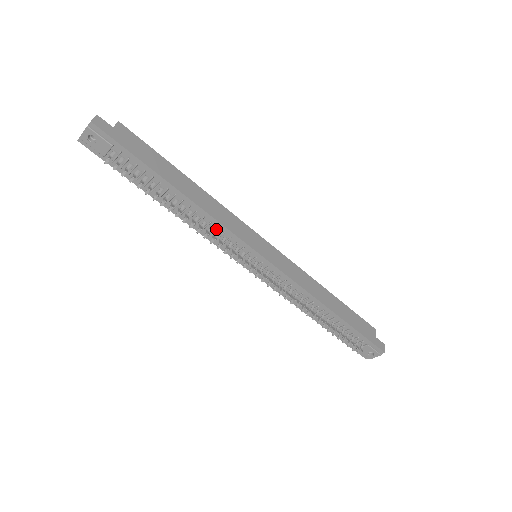
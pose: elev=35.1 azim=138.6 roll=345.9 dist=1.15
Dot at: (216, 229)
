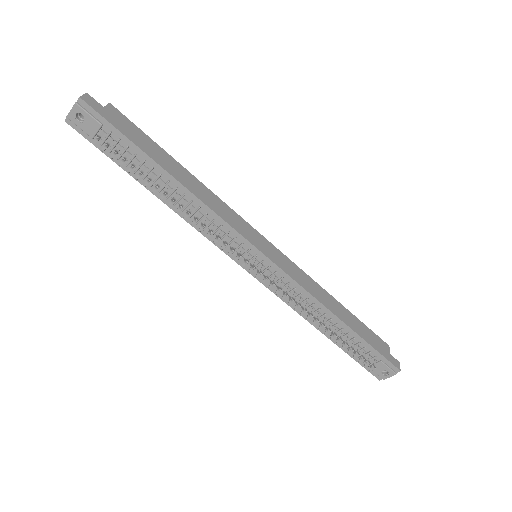
Dot at: (213, 222)
